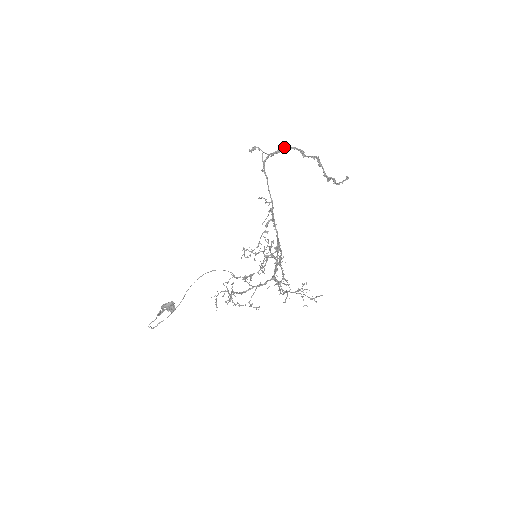
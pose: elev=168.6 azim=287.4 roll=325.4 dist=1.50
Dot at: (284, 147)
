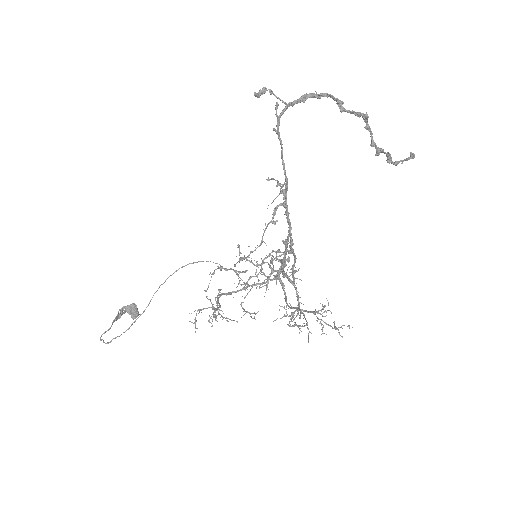
Dot at: occluded
